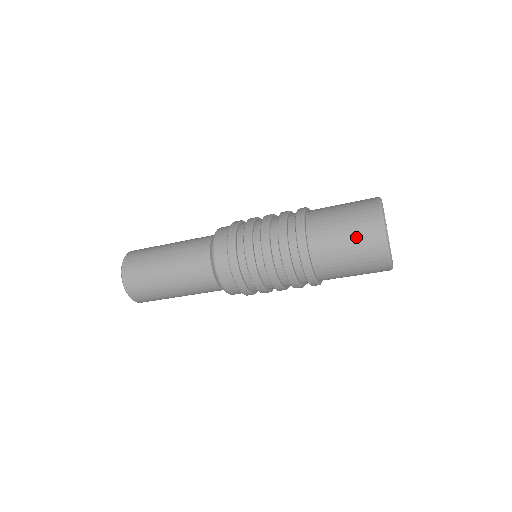
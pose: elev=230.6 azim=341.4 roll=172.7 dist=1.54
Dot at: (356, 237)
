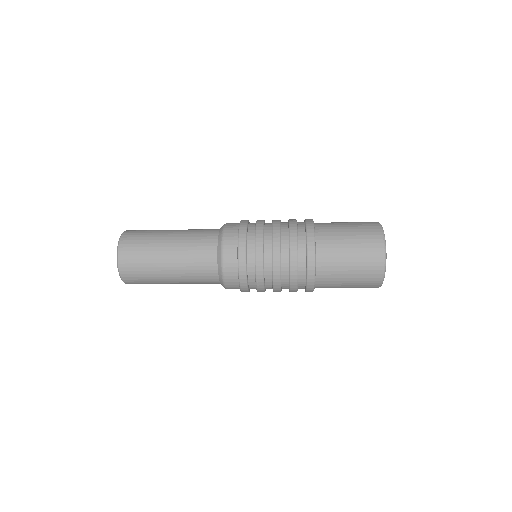
Dot at: (360, 246)
